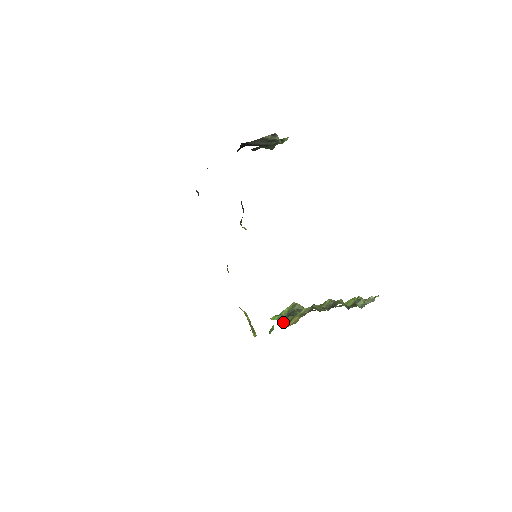
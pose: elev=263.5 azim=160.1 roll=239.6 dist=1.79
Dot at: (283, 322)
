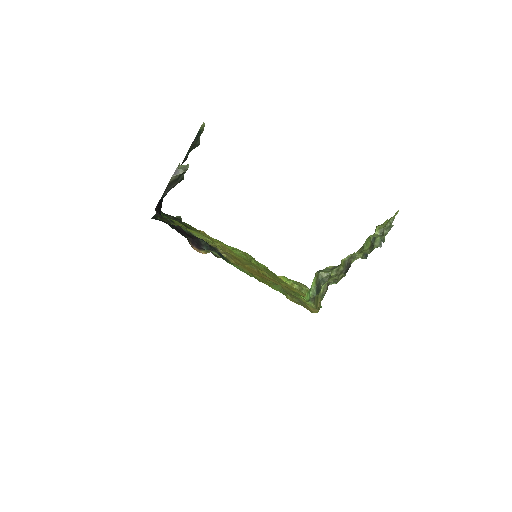
Dot at: (313, 303)
